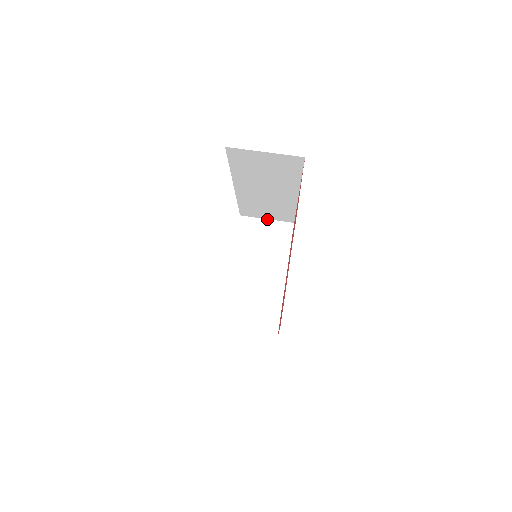
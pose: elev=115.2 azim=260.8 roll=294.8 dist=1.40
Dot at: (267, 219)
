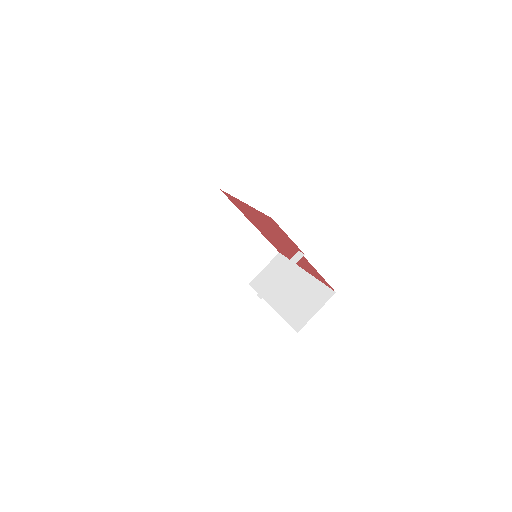
Dot at: (202, 206)
